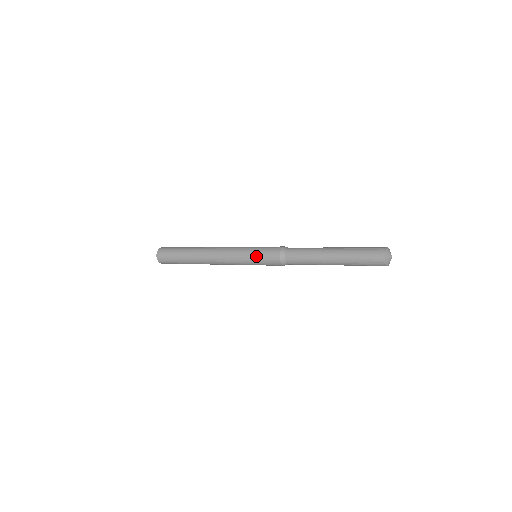
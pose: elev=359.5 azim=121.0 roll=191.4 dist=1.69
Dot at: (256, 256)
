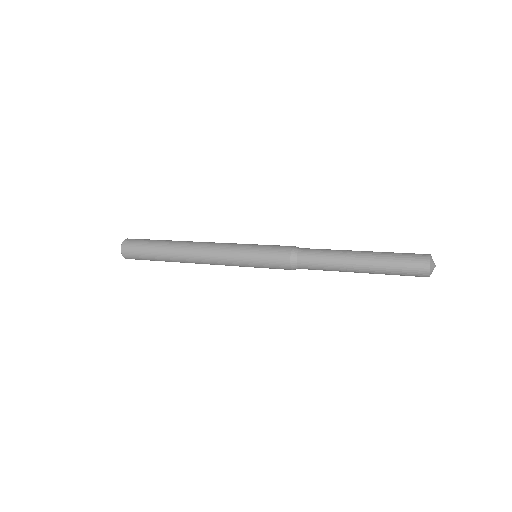
Dot at: (258, 257)
